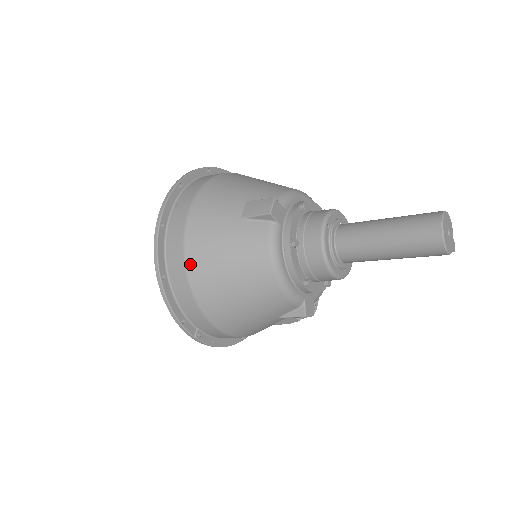
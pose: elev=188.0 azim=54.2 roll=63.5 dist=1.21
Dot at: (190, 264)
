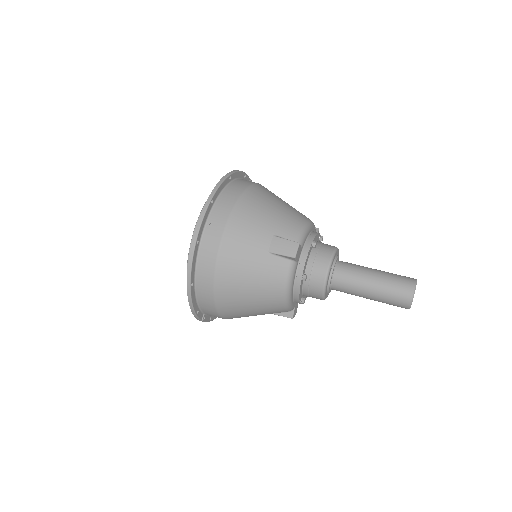
Dot at: (219, 281)
